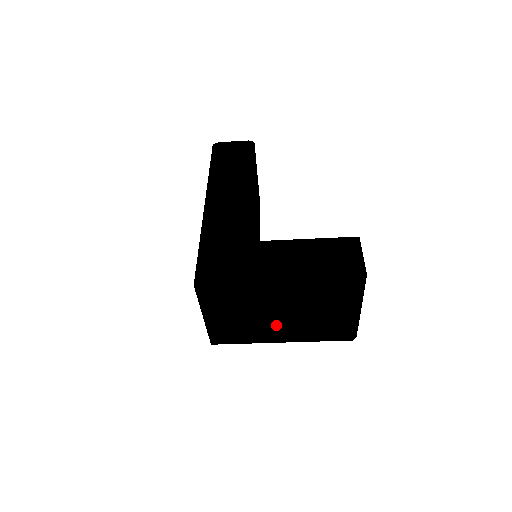
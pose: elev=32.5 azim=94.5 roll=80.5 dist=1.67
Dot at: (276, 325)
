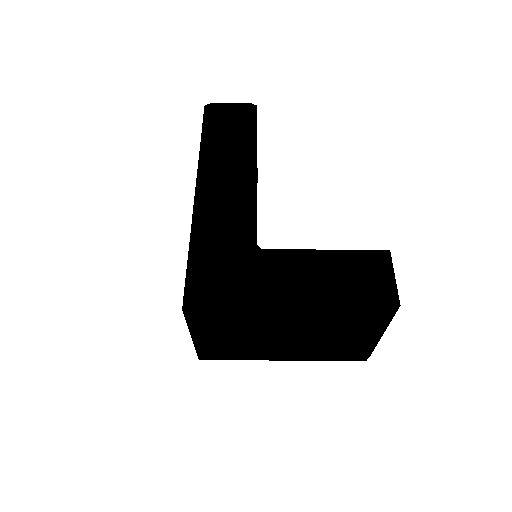
Dot at: (279, 346)
